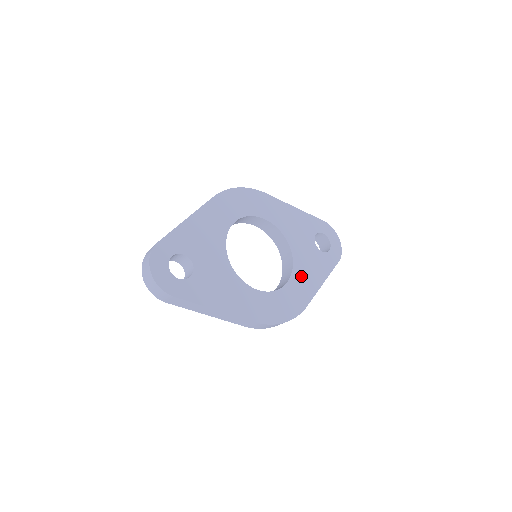
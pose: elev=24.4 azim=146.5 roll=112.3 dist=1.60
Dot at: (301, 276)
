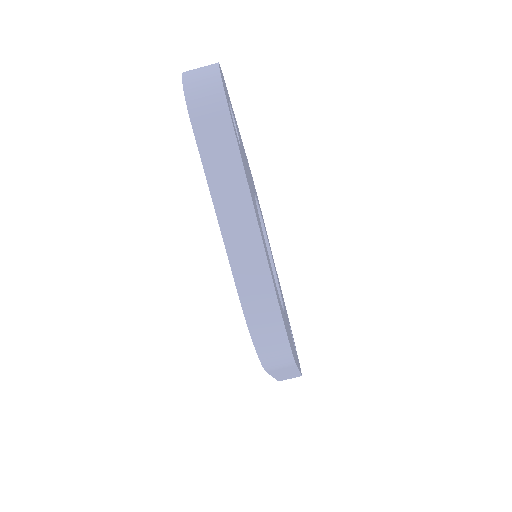
Dot at: occluded
